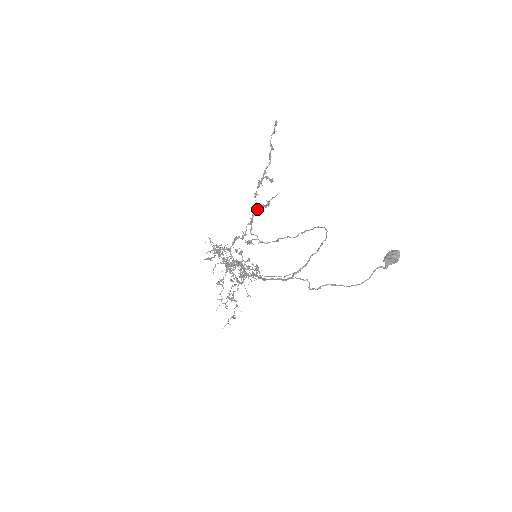
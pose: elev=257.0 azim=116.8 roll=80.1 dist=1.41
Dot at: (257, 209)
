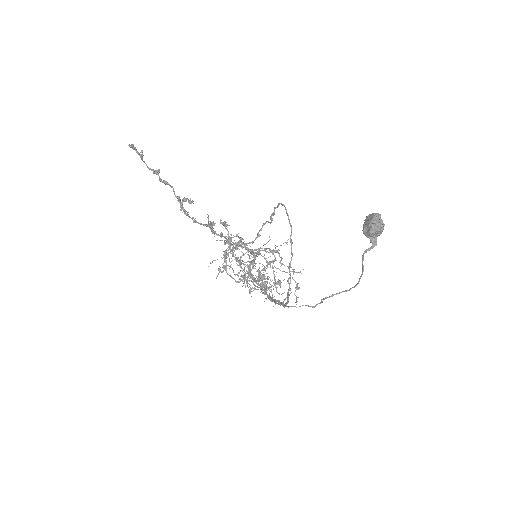
Dot at: (210, 229)
